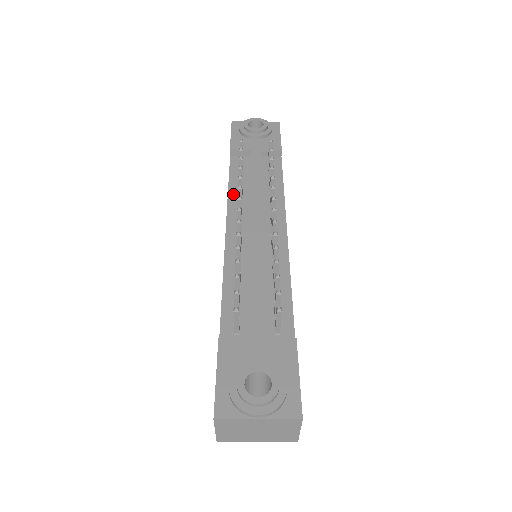
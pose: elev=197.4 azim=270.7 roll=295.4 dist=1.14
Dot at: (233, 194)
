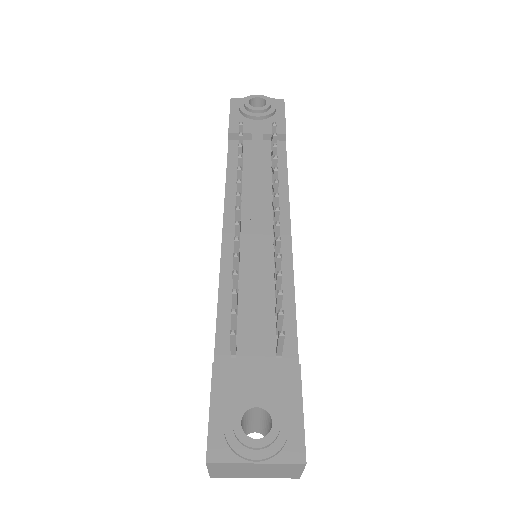
Dot at: (231, 185)
